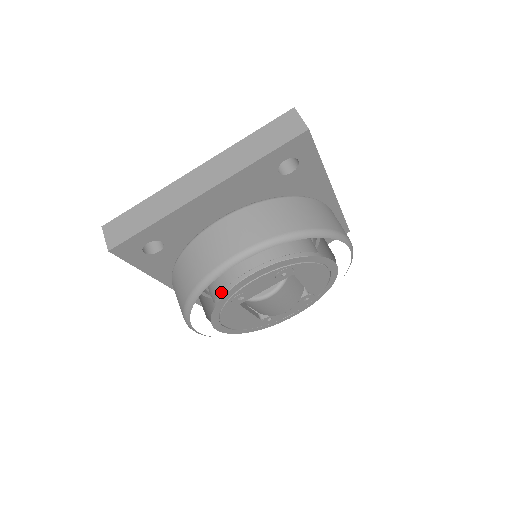
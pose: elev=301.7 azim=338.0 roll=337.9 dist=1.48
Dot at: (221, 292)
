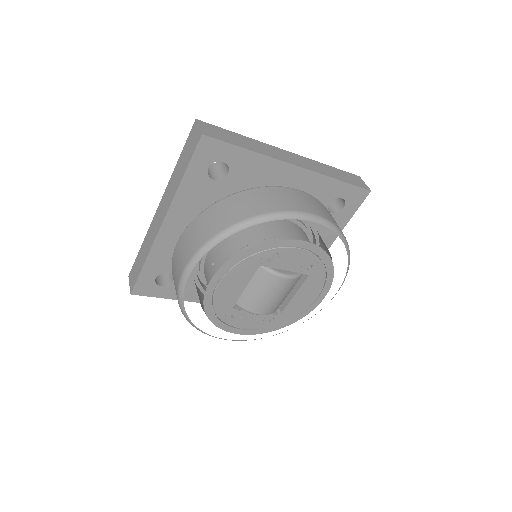
Dot at: (263, 240)
